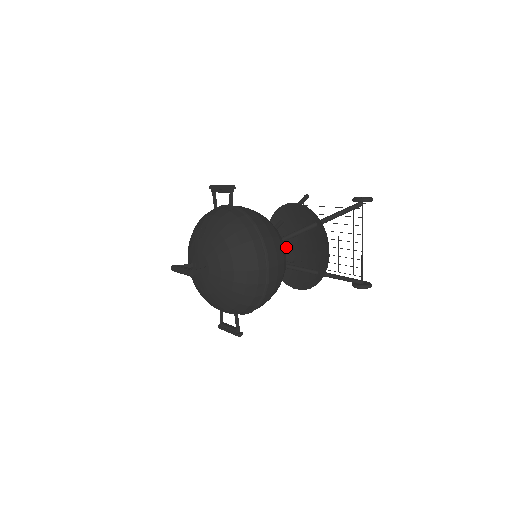
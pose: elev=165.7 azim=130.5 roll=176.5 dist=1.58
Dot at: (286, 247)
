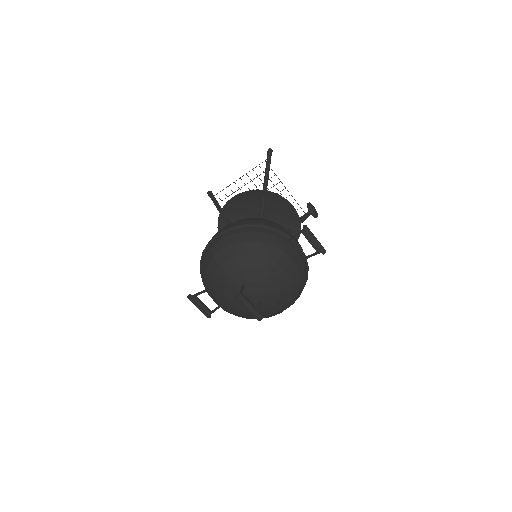
Dot at: (245, 212)
